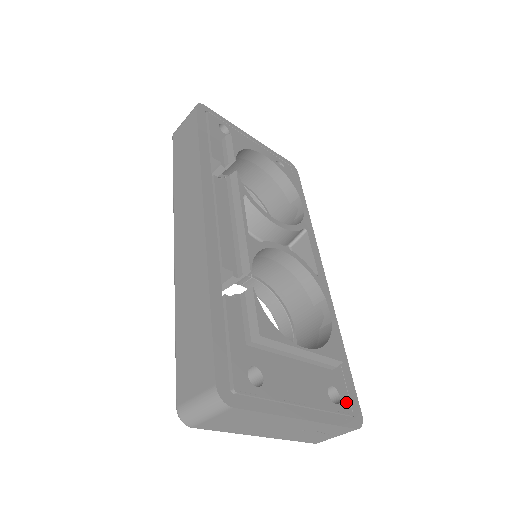
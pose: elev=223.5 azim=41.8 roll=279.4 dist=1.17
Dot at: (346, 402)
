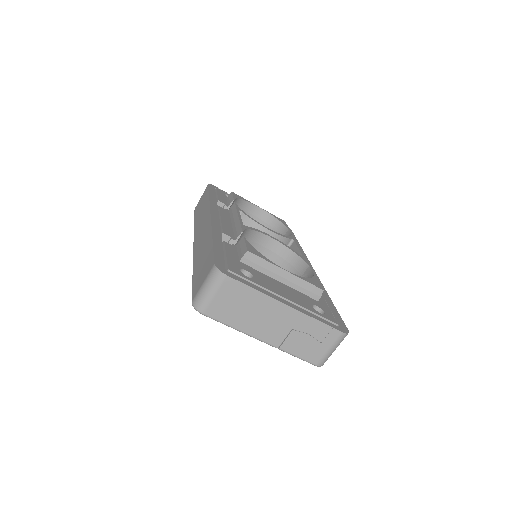
Dot at: (331, 317)
